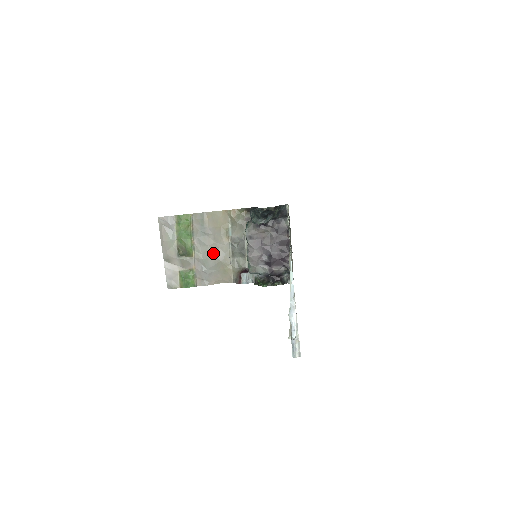
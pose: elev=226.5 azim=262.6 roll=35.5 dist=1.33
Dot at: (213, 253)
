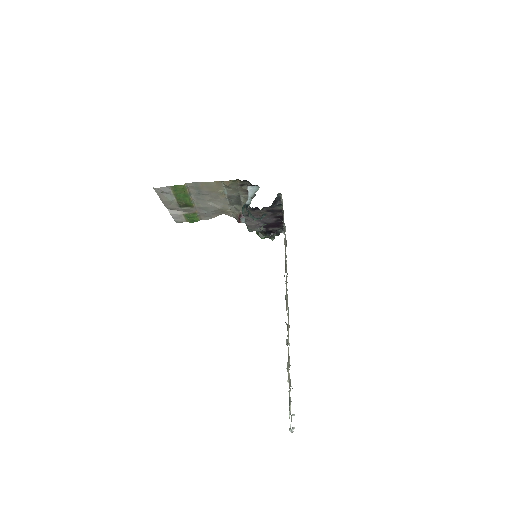
Dot at: (212, 204)
